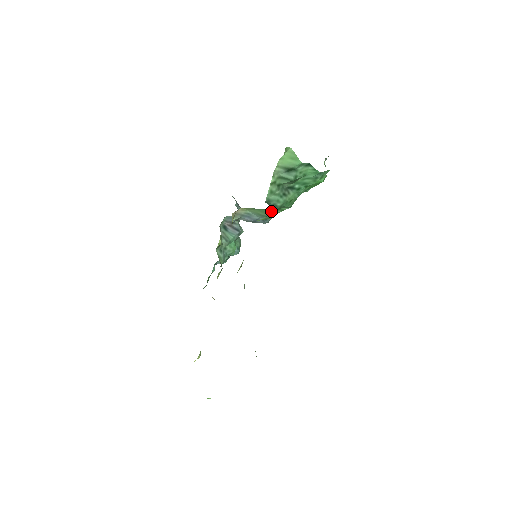
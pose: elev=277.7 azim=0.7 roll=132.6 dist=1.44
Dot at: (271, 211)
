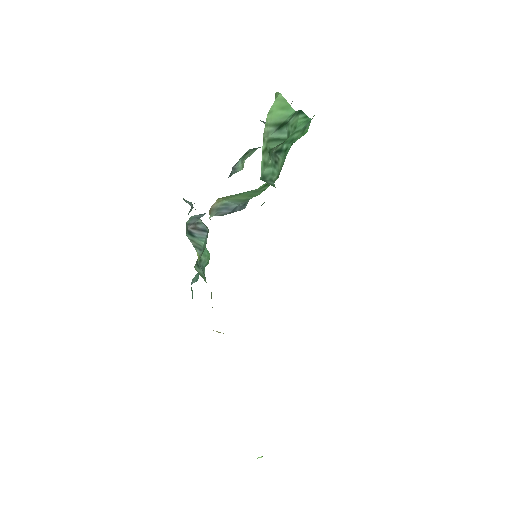
Dot at: occluded
